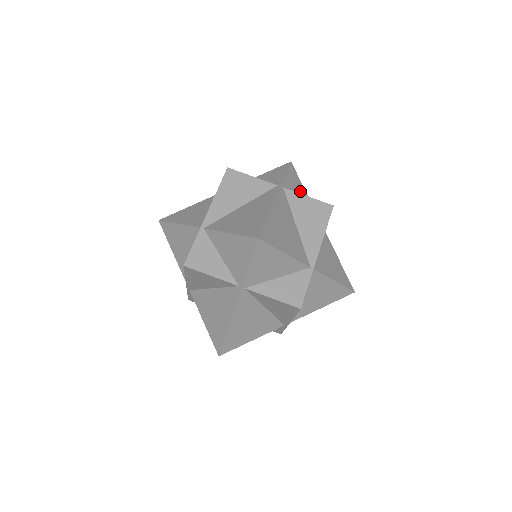
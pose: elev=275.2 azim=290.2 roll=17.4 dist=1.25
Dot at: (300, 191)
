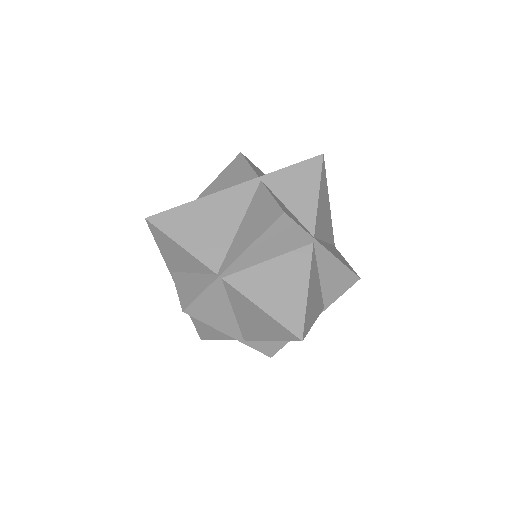
Dot at: occluded
